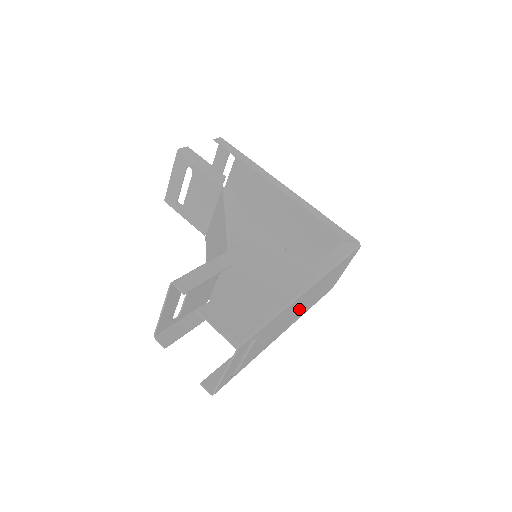
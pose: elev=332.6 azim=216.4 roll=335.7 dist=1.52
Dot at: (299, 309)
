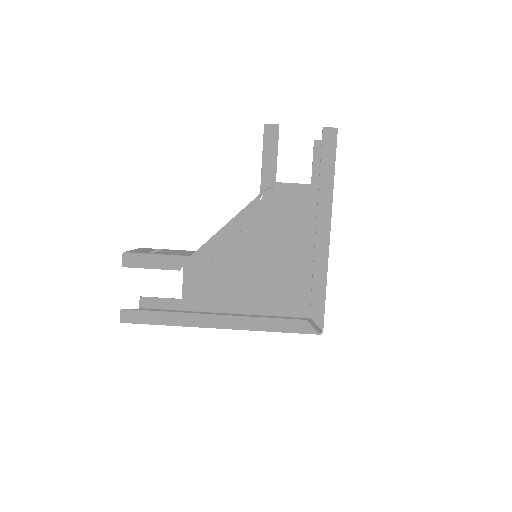
Dot at: occluded
